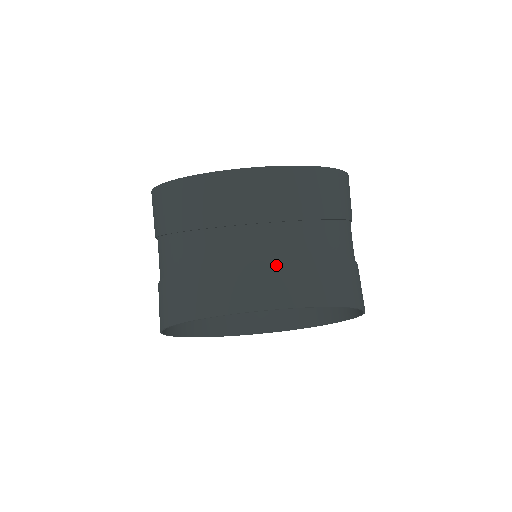
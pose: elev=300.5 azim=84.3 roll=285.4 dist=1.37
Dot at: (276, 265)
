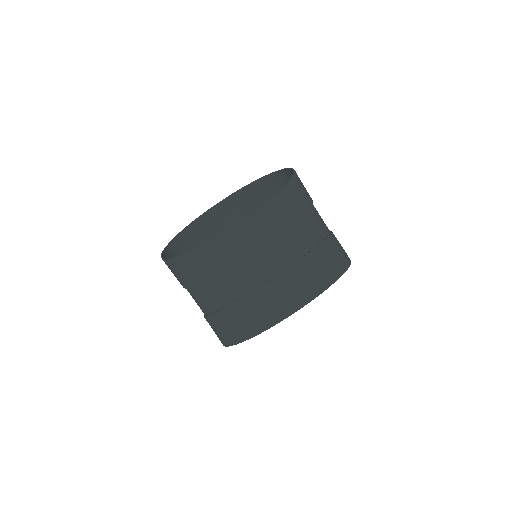
Dot at: (283, 282)
